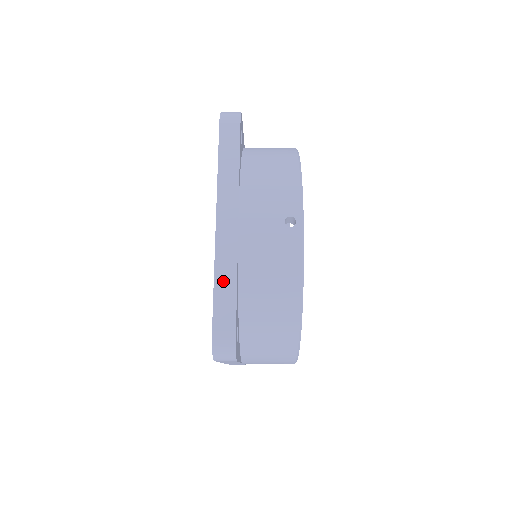
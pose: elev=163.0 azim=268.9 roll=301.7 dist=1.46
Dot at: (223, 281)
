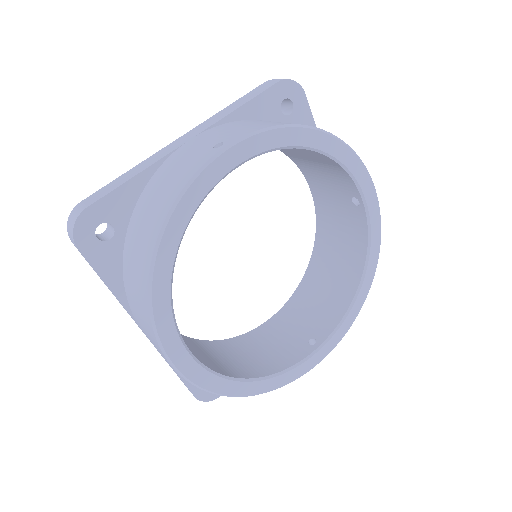
Dot at: (169, 365)
